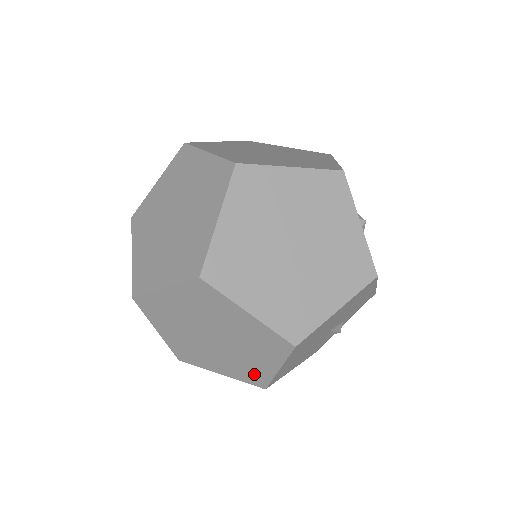
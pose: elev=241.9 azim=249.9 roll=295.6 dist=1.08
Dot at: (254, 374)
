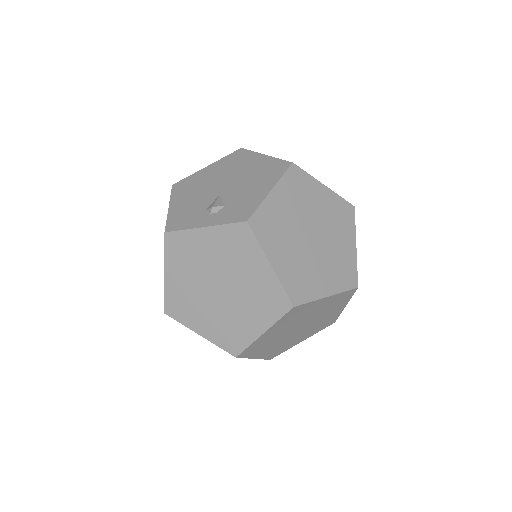
Dot at: occluded
